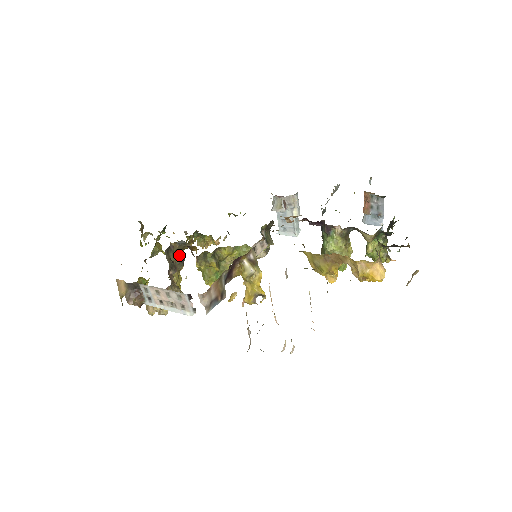
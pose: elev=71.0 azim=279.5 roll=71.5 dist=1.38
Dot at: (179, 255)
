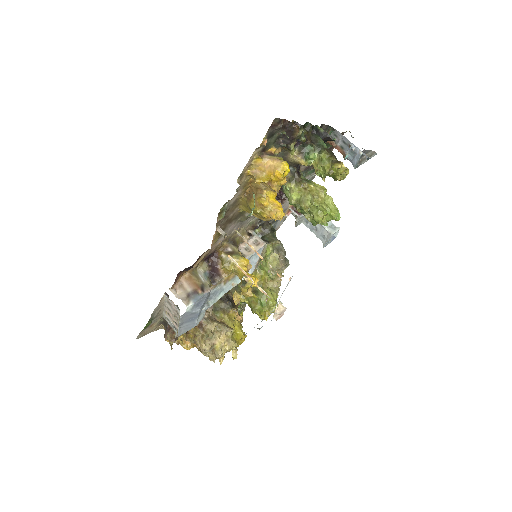
Dot at: (223, 299)
